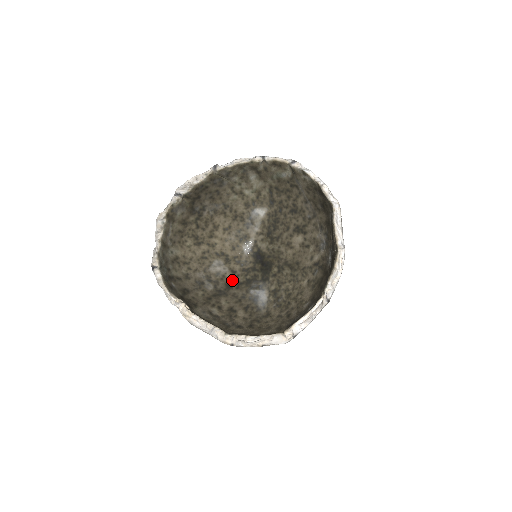
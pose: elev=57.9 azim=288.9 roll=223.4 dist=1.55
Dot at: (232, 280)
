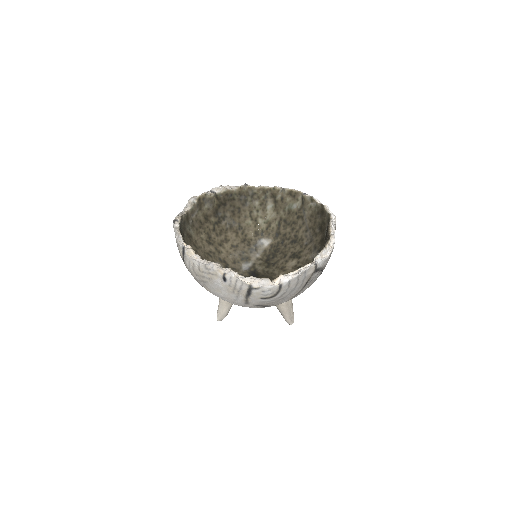
Dot at: occluded
